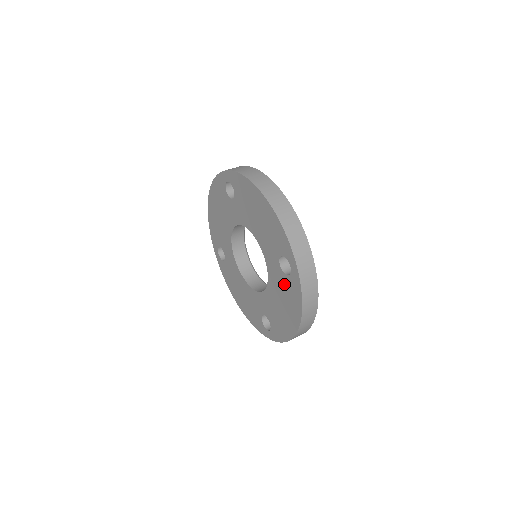
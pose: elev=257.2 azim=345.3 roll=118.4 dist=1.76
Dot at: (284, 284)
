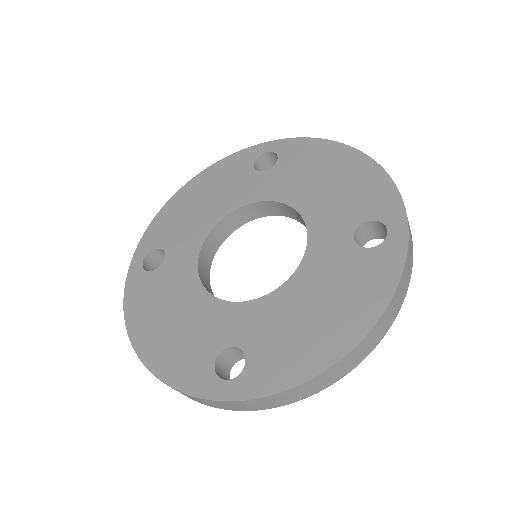
Dot at: (351, 265)
